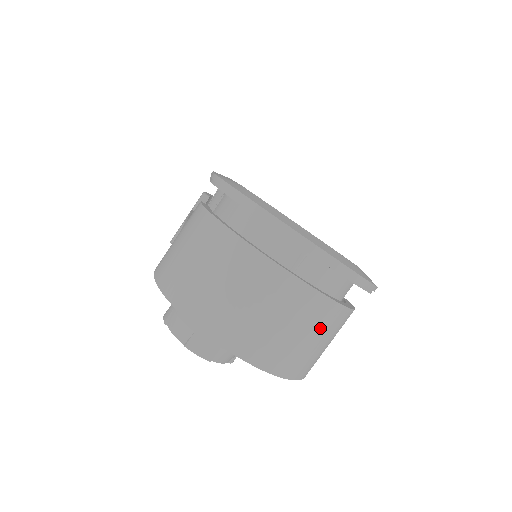
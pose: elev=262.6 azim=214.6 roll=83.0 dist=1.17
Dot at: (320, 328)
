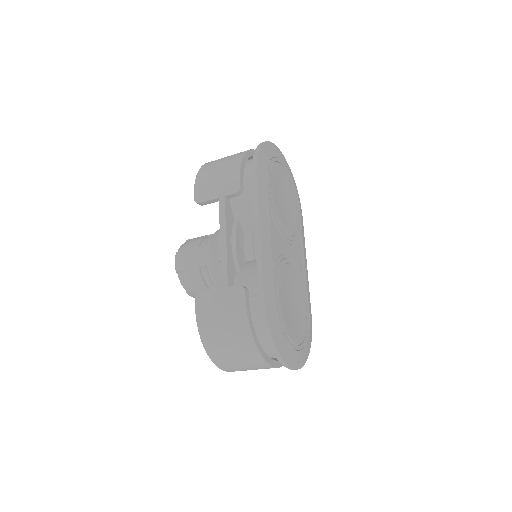
Dot at: occluded
